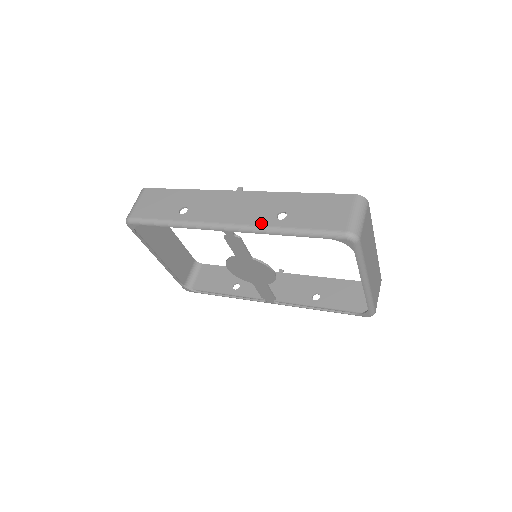
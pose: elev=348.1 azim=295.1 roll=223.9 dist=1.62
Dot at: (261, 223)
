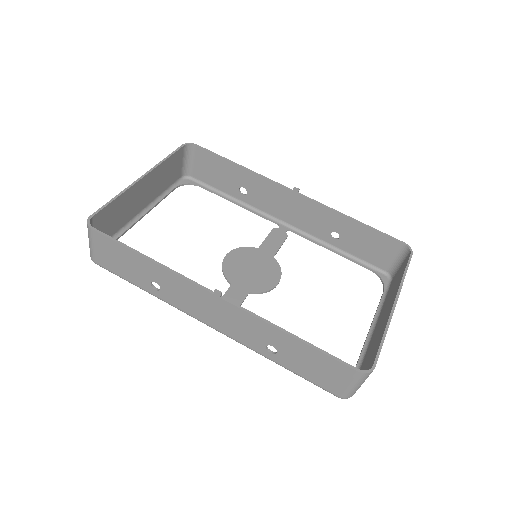
Dot at: (249, 346)
